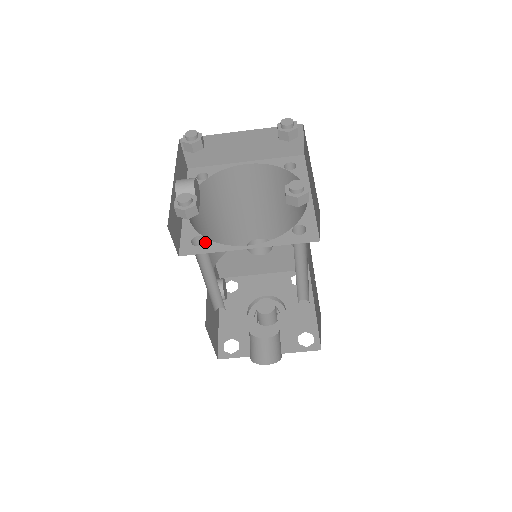
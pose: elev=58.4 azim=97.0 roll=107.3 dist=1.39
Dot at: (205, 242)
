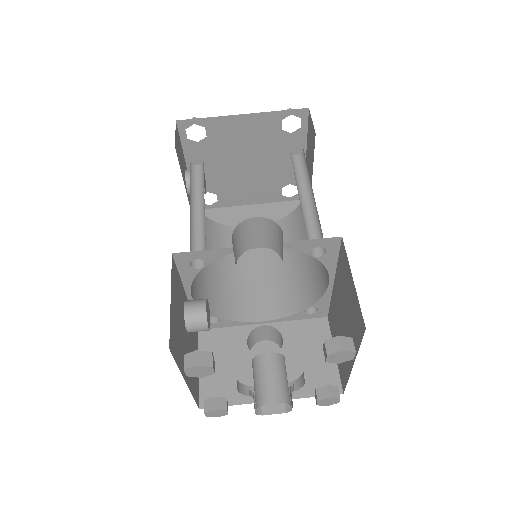
Dot at: occluded
